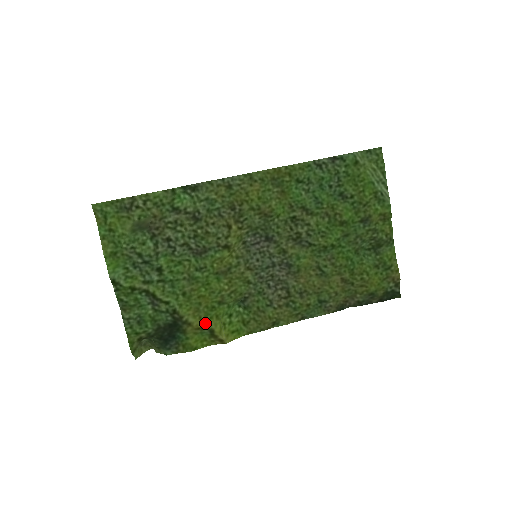
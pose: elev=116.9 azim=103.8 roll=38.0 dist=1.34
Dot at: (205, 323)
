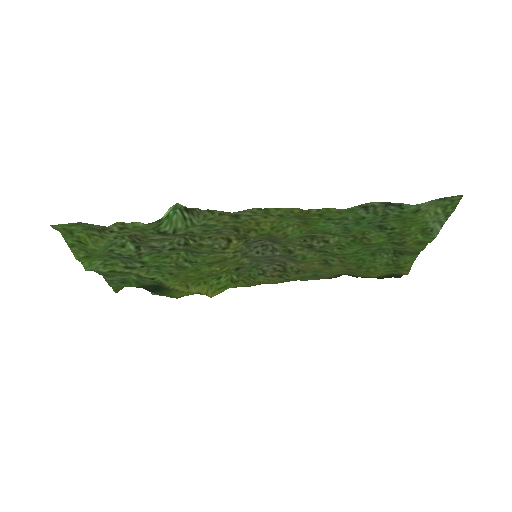
Dot at: (192, 290)
